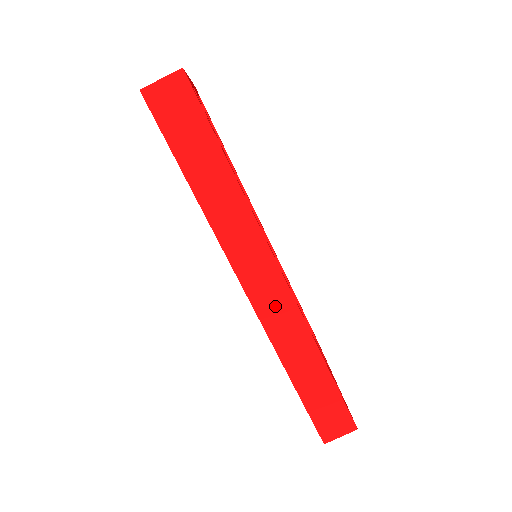
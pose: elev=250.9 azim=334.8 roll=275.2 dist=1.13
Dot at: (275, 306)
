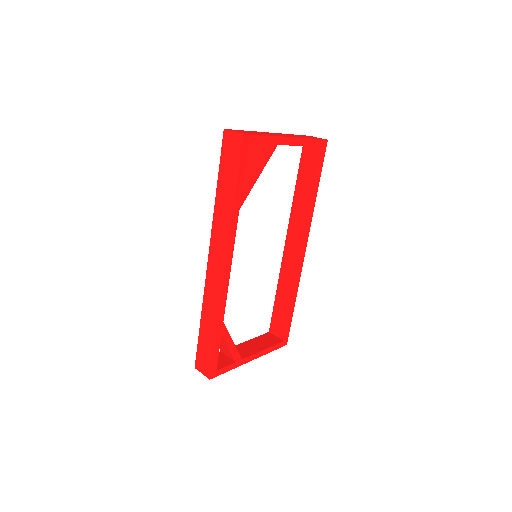
Dot at: (214, 280)
